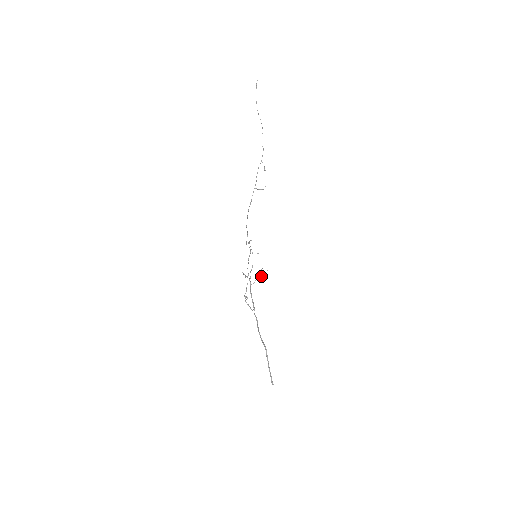
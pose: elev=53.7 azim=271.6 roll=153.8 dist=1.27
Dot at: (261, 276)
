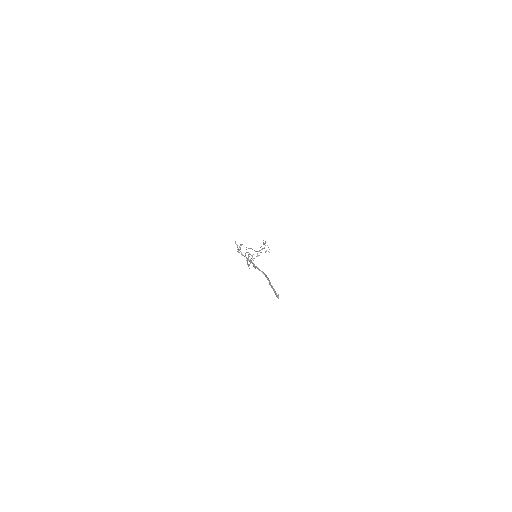
Dot at: (259, 251)
